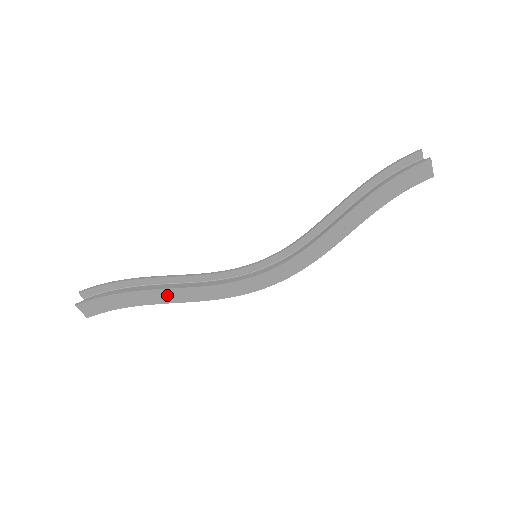
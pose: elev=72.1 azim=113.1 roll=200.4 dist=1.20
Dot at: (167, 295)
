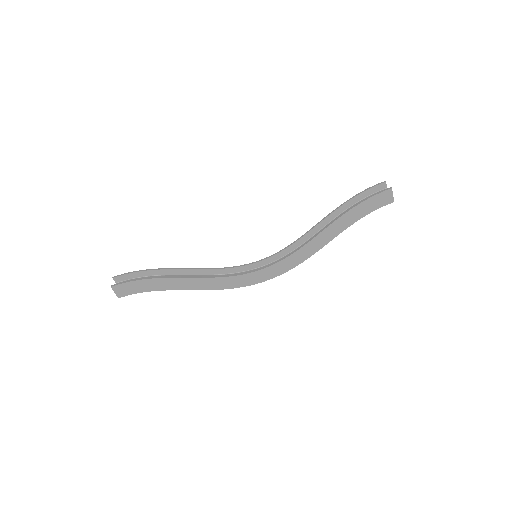
Dot at: (184, 283)
